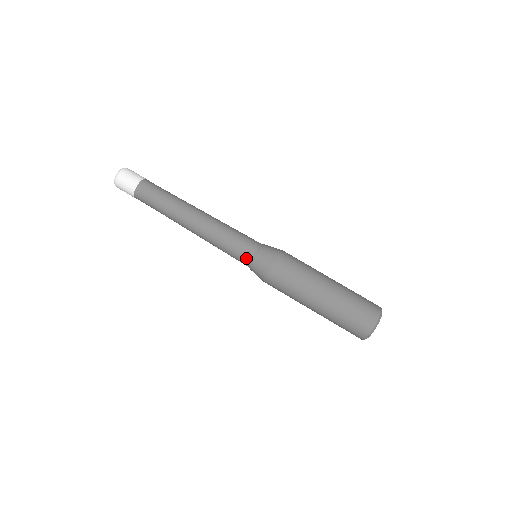
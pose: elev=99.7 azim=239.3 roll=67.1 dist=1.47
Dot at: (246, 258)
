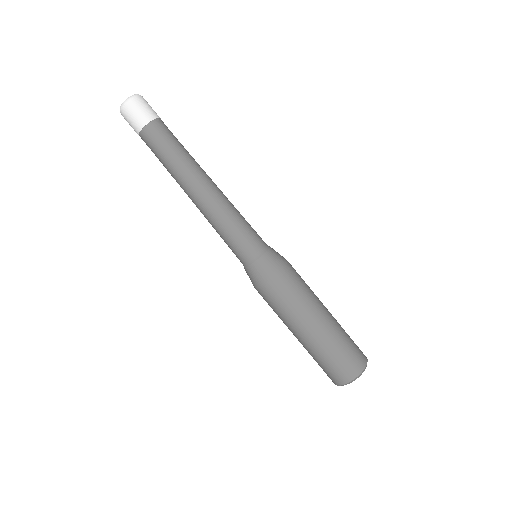
Dot at: (251, 252)
